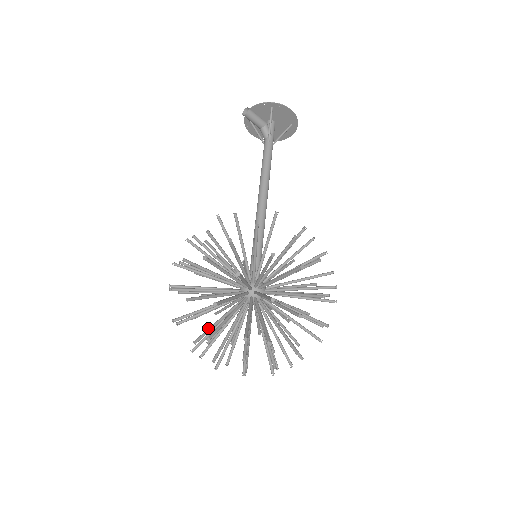
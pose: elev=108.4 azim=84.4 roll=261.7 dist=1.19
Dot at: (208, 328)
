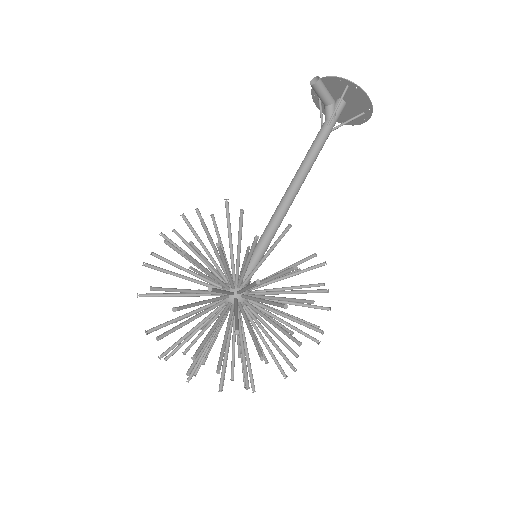
Dot at: (168, 321)
